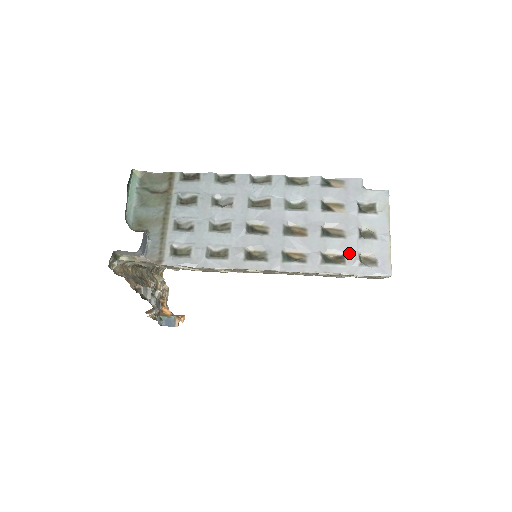
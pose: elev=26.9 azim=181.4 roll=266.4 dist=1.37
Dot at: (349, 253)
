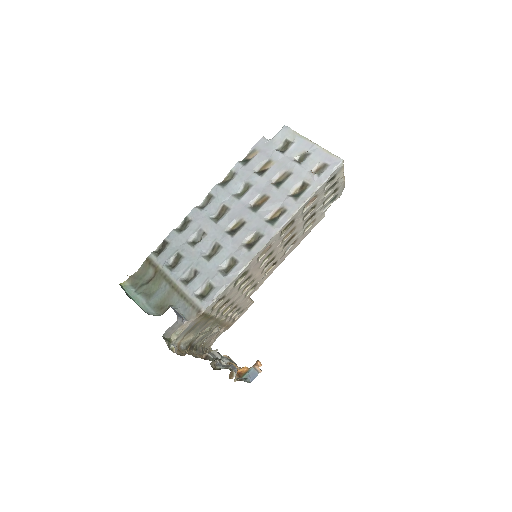
Dot at: (305, 178)
